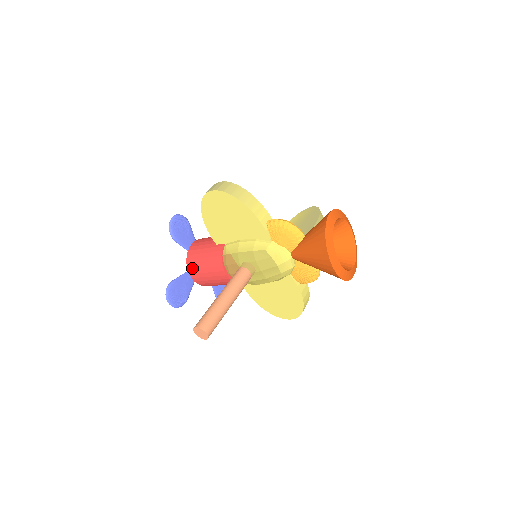
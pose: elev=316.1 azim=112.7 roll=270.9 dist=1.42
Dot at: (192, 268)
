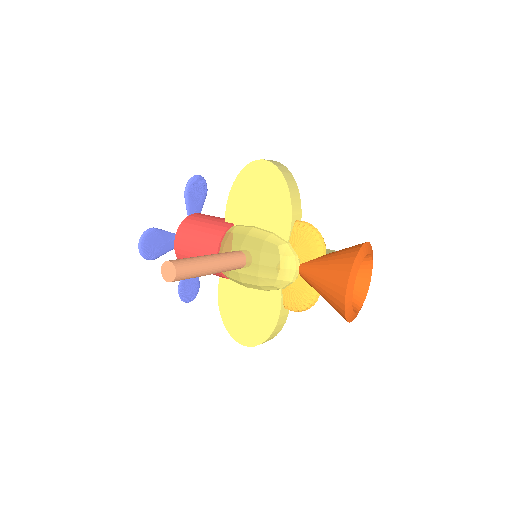
Dot at: (183, 231)
